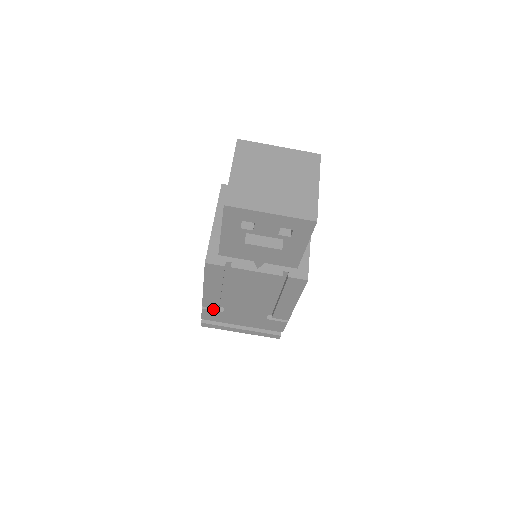
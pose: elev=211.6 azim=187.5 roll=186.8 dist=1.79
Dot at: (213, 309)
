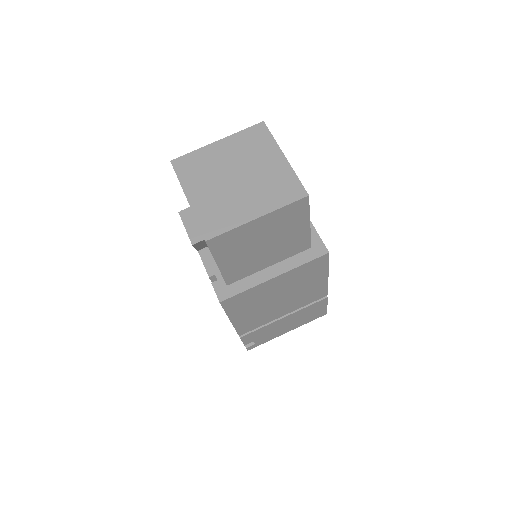
Dot at: occluded
